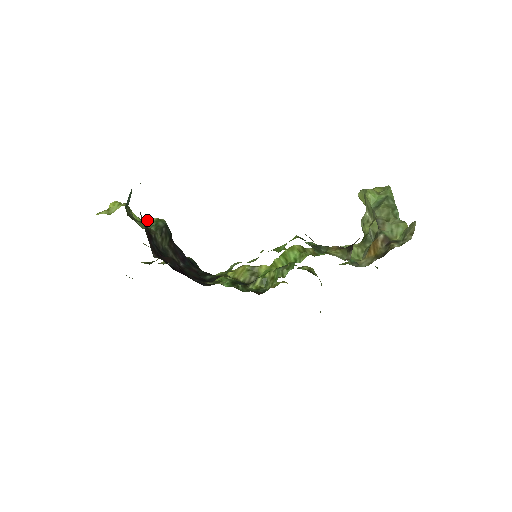
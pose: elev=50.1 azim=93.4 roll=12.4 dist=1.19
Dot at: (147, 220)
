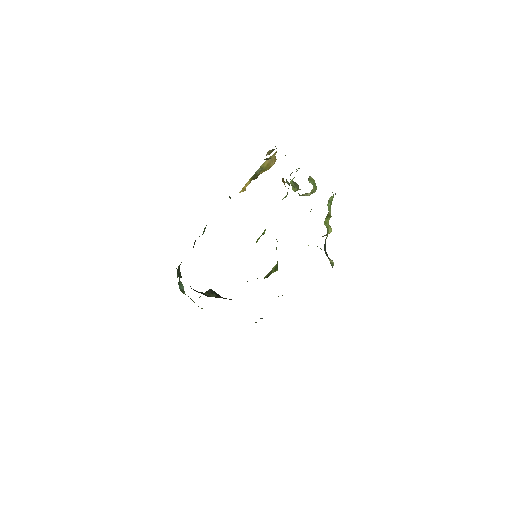
Dot at: occluded
